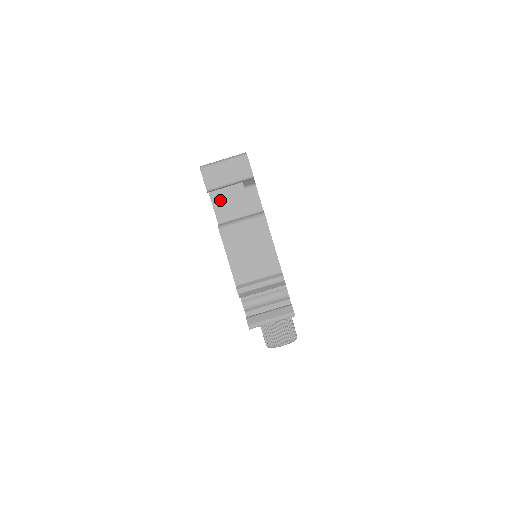
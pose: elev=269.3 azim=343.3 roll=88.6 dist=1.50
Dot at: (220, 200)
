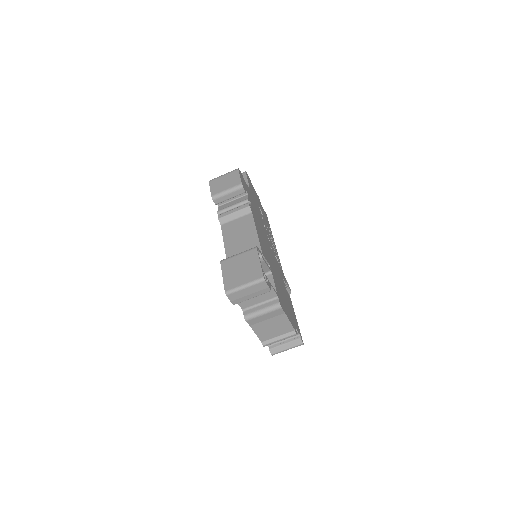
Dot at: occluded
